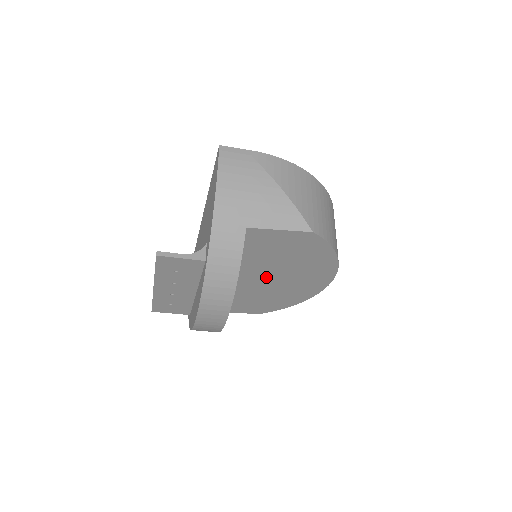
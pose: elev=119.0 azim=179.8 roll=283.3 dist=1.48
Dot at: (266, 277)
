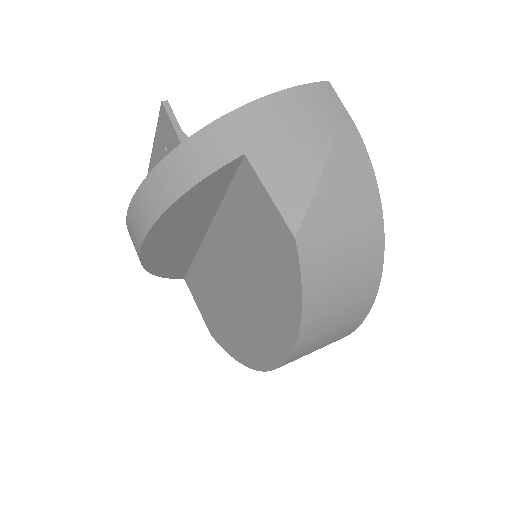
Dot at: (233, 275)
